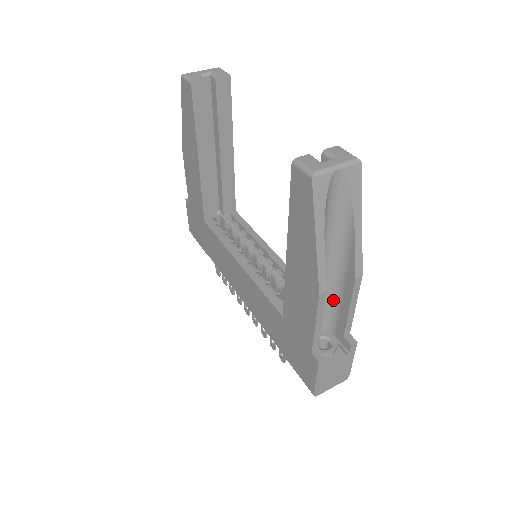
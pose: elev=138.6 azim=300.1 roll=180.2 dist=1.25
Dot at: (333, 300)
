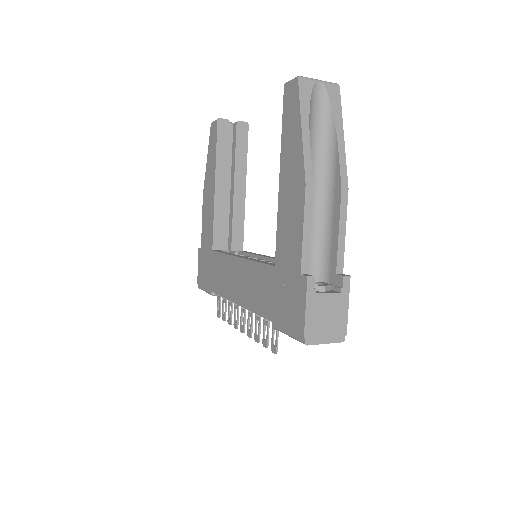
Dot at: (324, 233)
